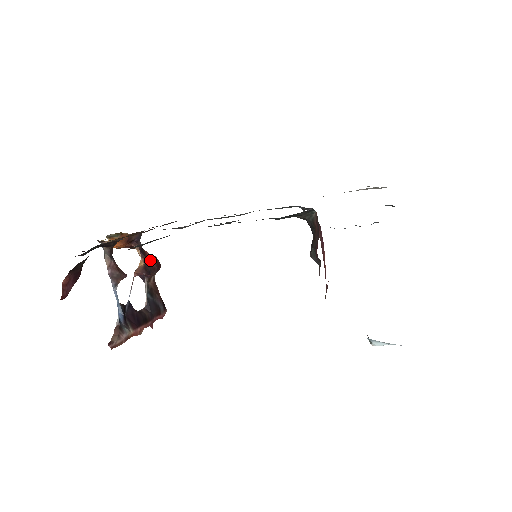
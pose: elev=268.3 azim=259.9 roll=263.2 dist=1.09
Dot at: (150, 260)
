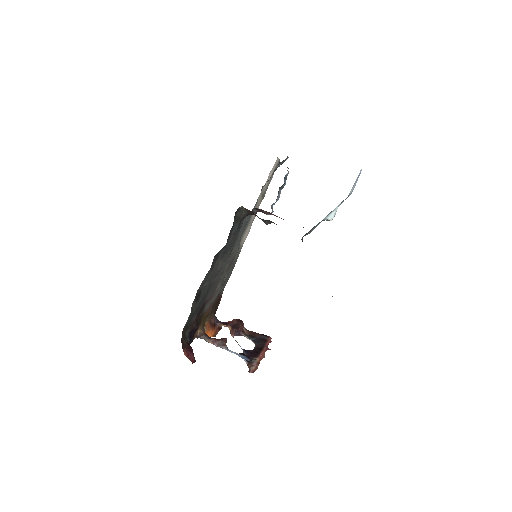
Dot at: (232, 323)
